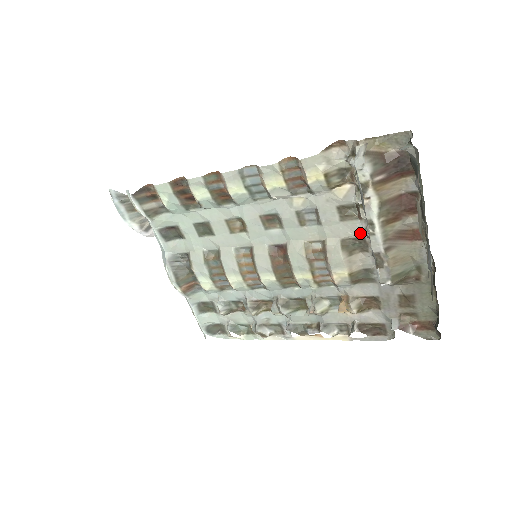
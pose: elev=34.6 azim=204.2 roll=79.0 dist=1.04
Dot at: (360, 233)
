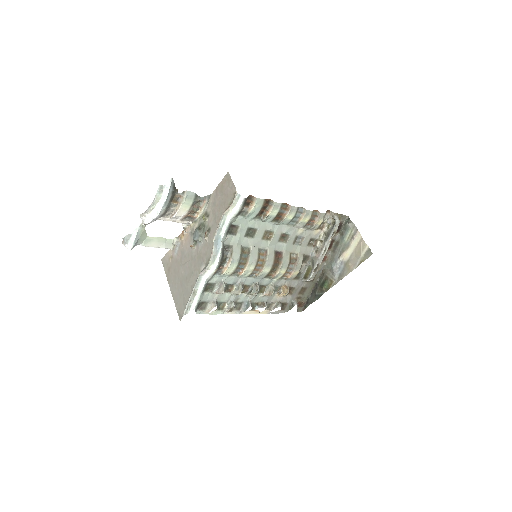
Dot at: (309, 253)
